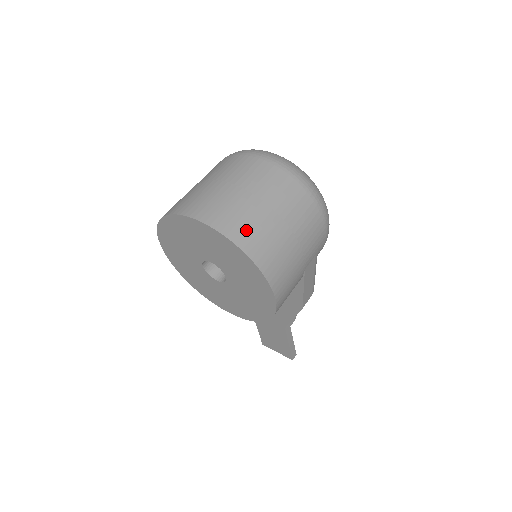
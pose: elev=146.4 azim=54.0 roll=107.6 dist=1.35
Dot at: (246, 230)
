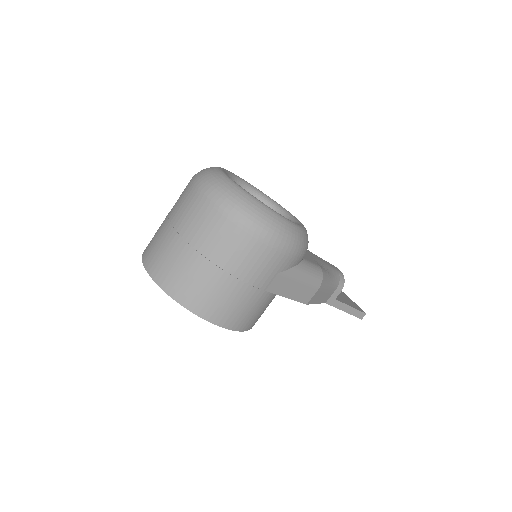
Dot at: (176, 279)
